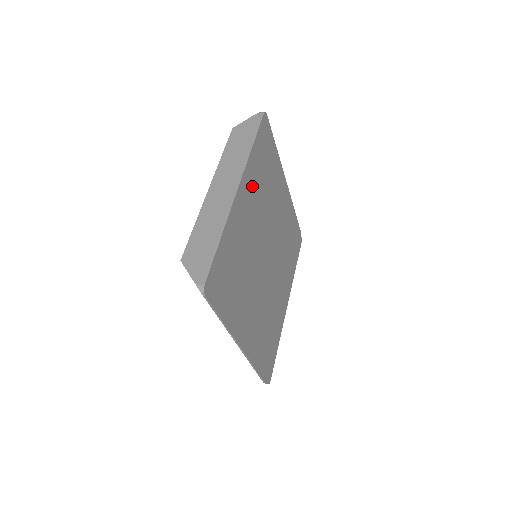
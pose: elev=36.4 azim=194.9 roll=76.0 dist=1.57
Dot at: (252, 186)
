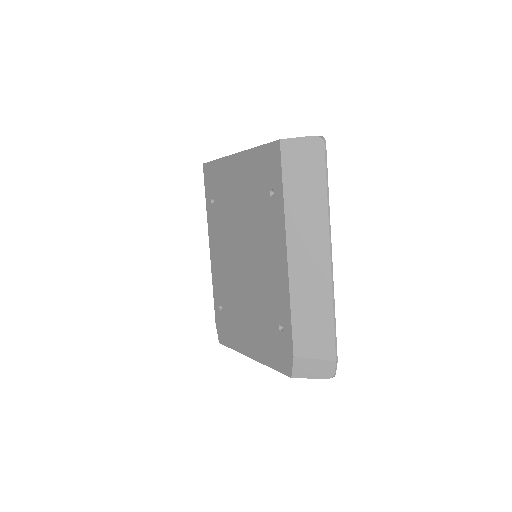
Dot at: occluded
